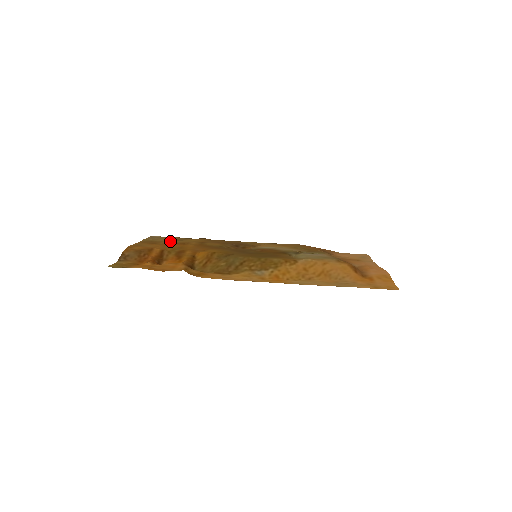
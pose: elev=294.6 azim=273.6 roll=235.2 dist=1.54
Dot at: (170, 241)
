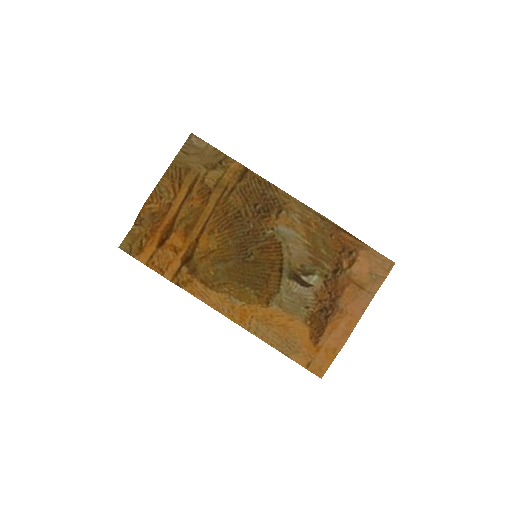
Dot at: (200, 171)
